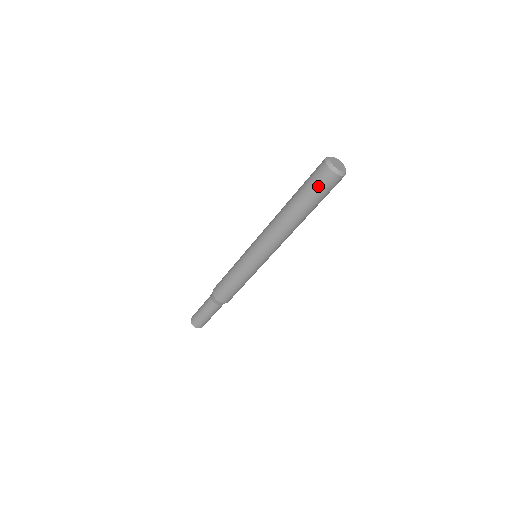
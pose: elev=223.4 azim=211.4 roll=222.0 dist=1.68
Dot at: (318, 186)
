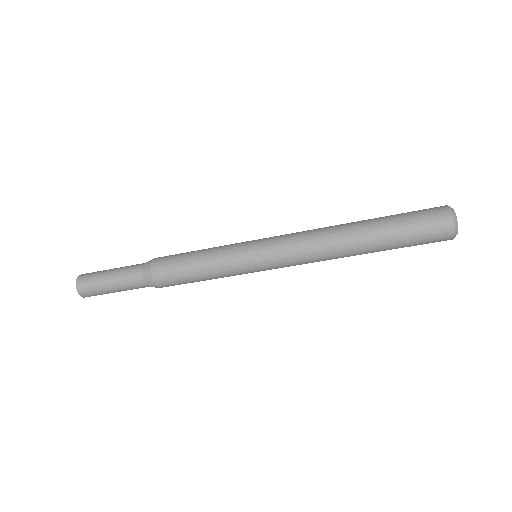
Dot at: (423, 232)
